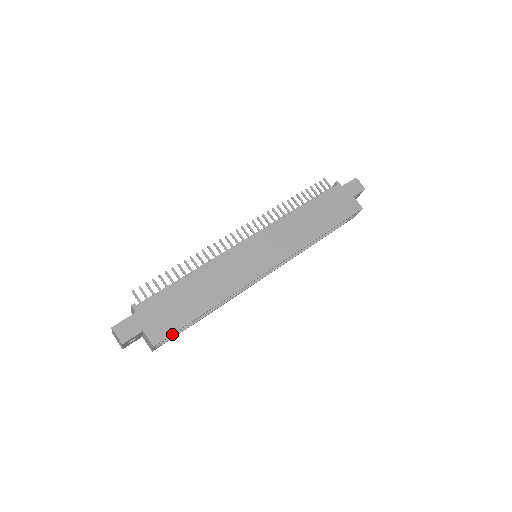
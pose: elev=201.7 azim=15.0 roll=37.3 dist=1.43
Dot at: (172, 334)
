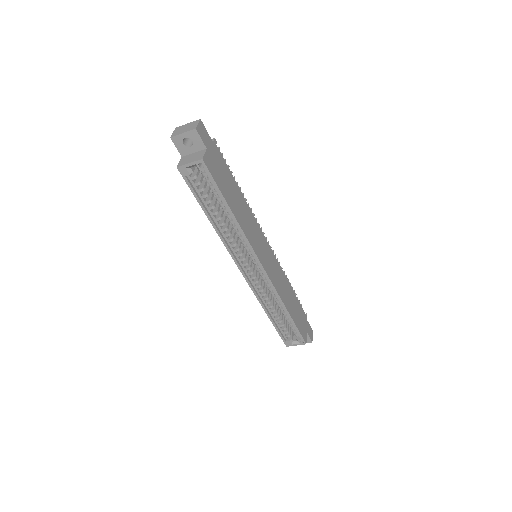
Dot at: (213, 177)
